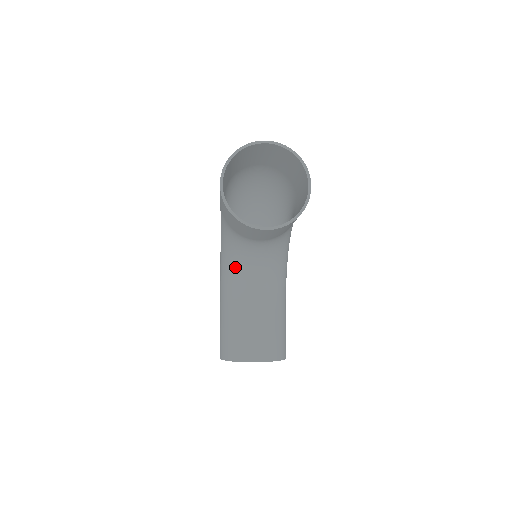
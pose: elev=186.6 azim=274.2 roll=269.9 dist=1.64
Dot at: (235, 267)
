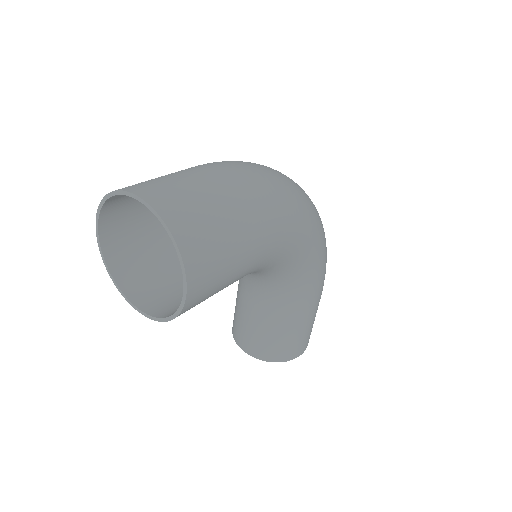
Dot at: occluded
